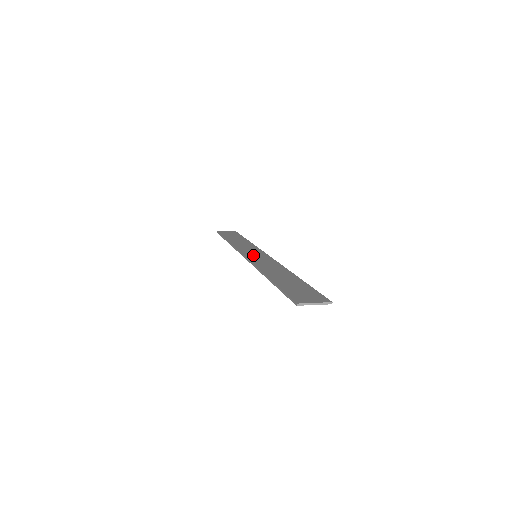
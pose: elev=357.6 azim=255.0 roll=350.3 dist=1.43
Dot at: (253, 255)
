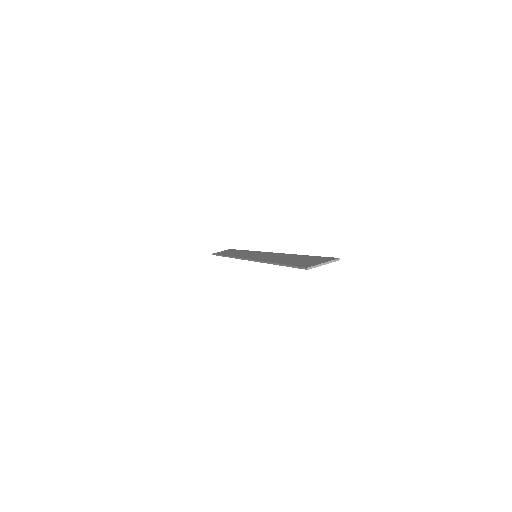
Dot at: (253, 256)
